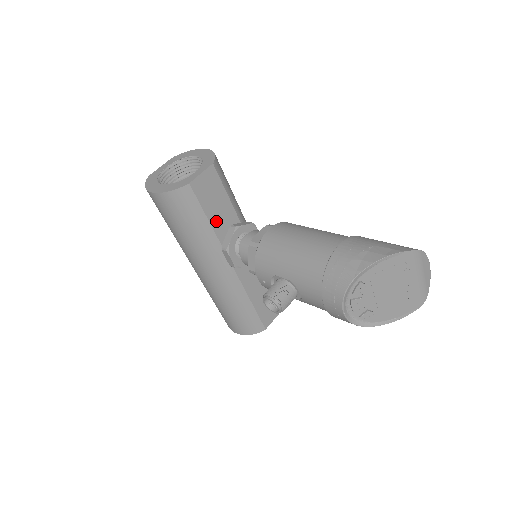
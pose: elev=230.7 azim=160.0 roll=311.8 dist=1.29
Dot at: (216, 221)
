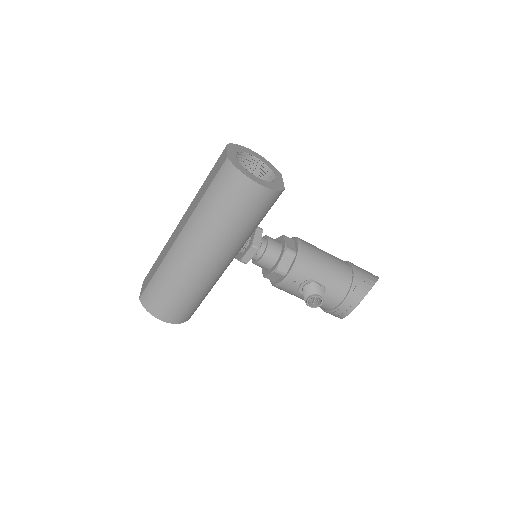
Dot at: occluded
